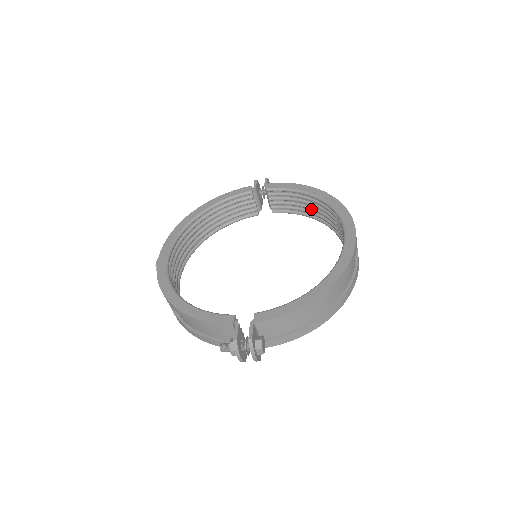
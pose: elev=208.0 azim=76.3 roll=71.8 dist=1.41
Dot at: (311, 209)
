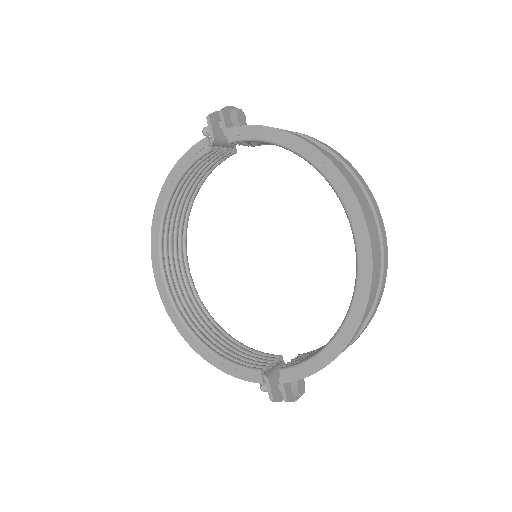
Dot at: occluded
